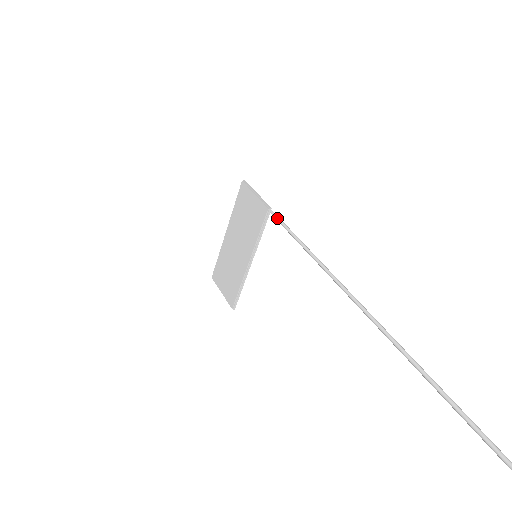
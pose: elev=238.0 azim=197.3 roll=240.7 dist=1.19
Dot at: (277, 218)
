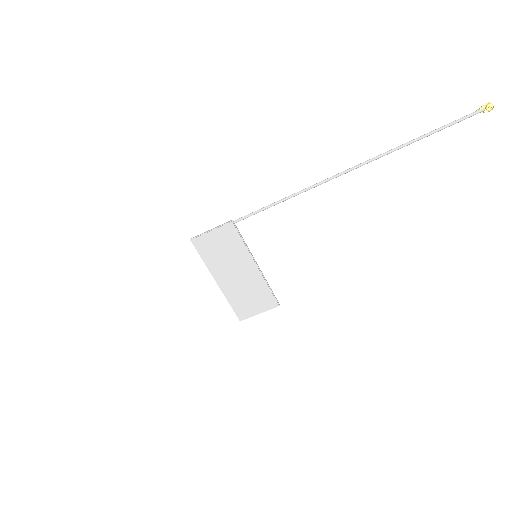
Dot at: (243, 218)
